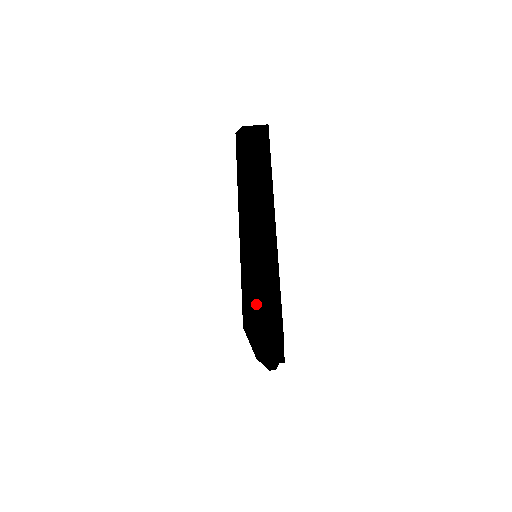
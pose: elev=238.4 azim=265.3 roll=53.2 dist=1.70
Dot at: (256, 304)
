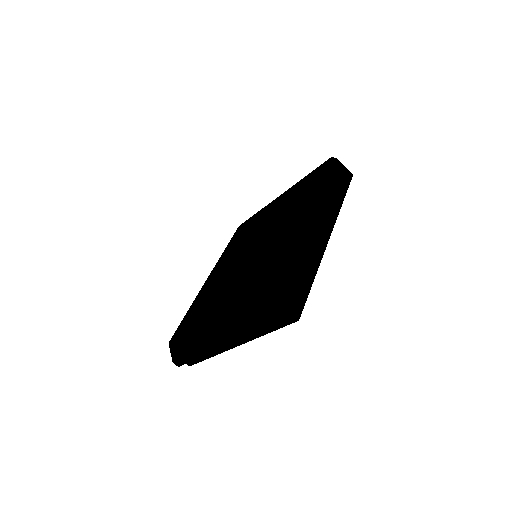
Dot at: (290, 280)
